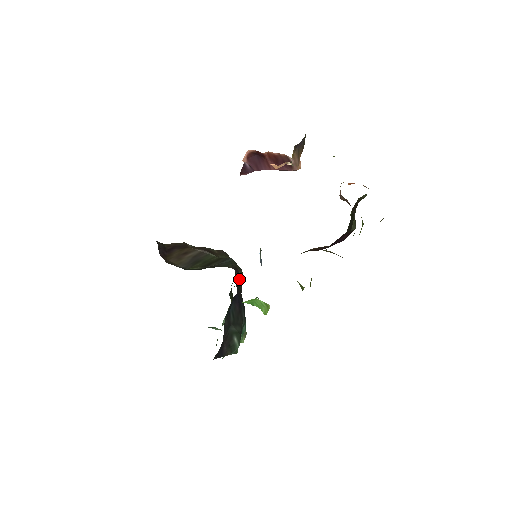
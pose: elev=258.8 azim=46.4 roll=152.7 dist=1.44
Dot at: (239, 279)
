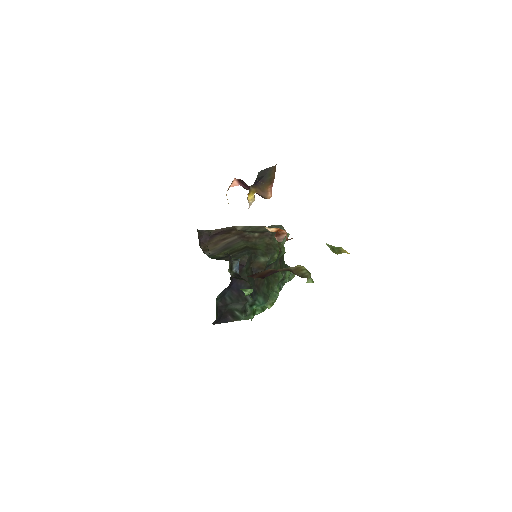
Dot at: (260, 265)
